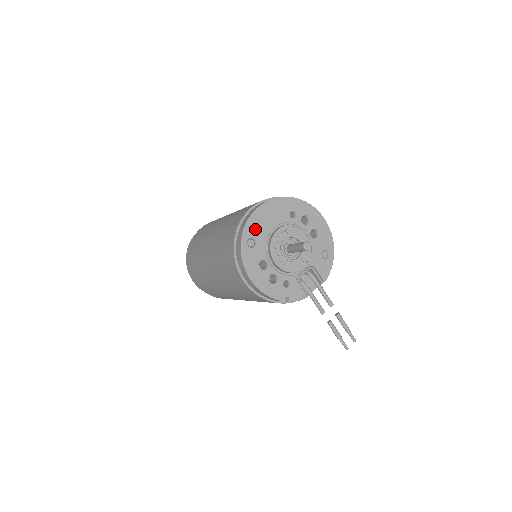
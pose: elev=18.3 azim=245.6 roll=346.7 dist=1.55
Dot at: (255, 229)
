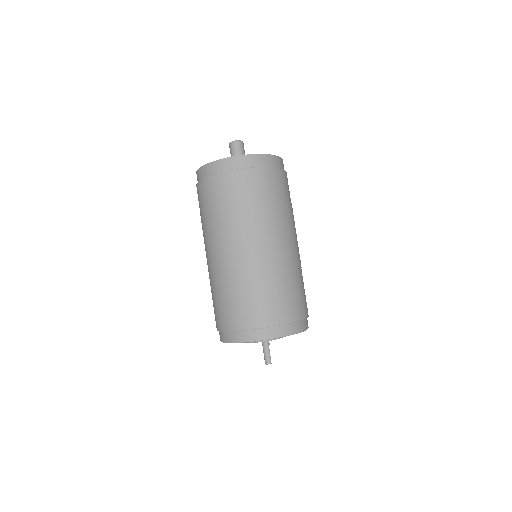
Dot at: occluded
